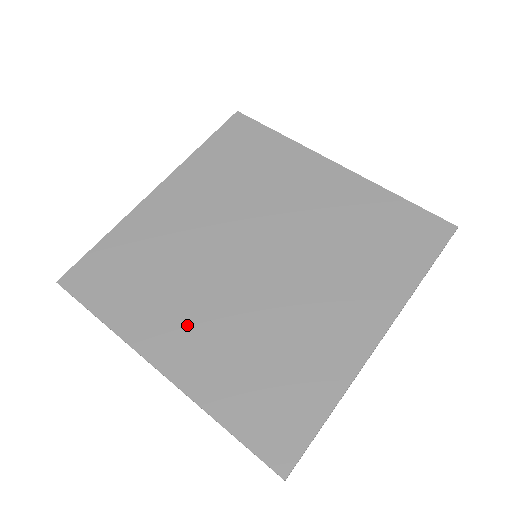
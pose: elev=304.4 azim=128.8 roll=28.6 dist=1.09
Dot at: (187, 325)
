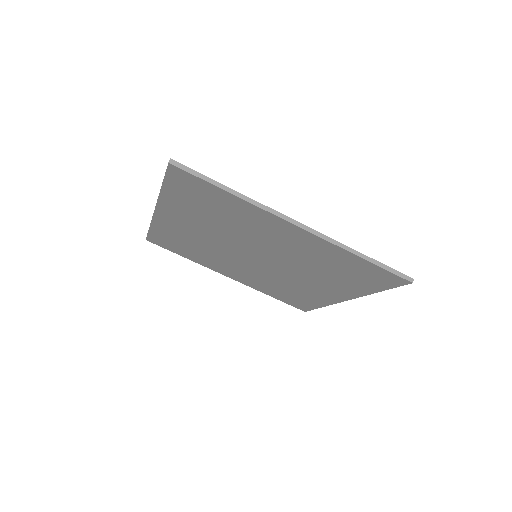
Dot at: (233, 270)
